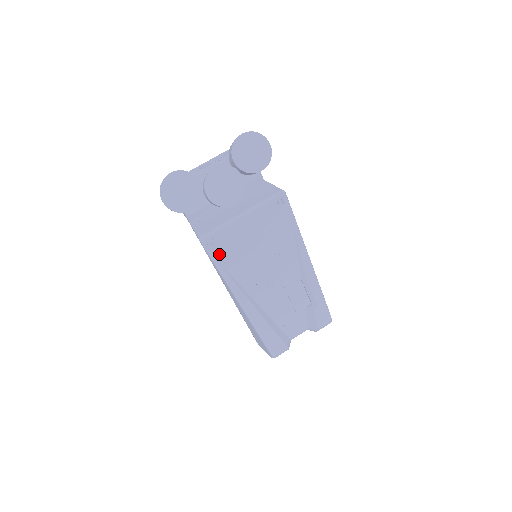
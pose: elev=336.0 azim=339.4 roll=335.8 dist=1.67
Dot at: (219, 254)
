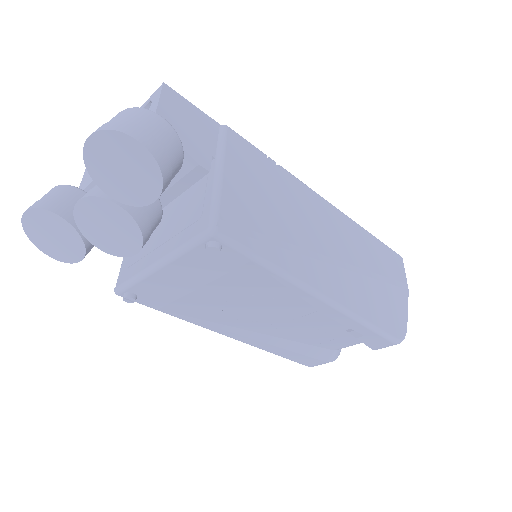
Dot at: (155, 304)
